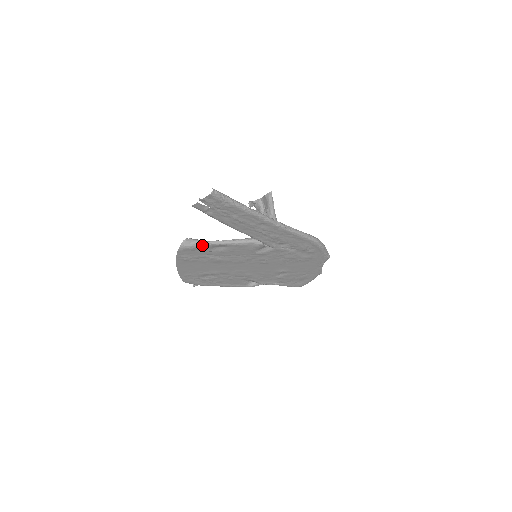
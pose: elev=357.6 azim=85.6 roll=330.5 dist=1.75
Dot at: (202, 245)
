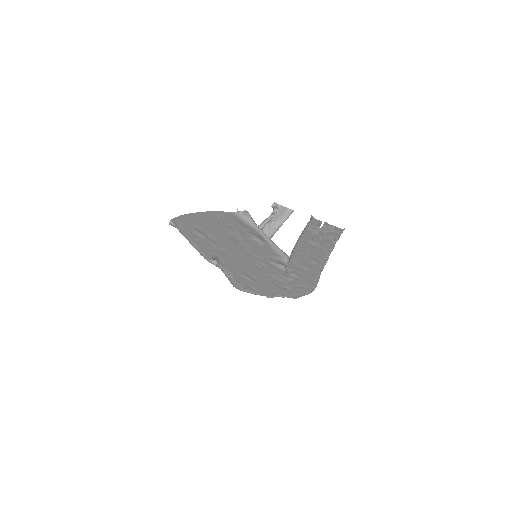
Dot at: (253, 227)
